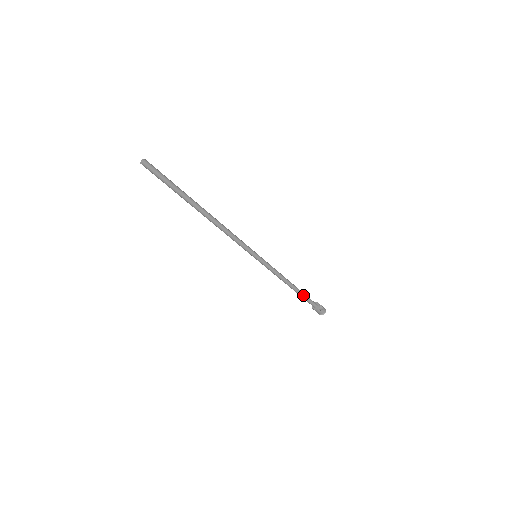
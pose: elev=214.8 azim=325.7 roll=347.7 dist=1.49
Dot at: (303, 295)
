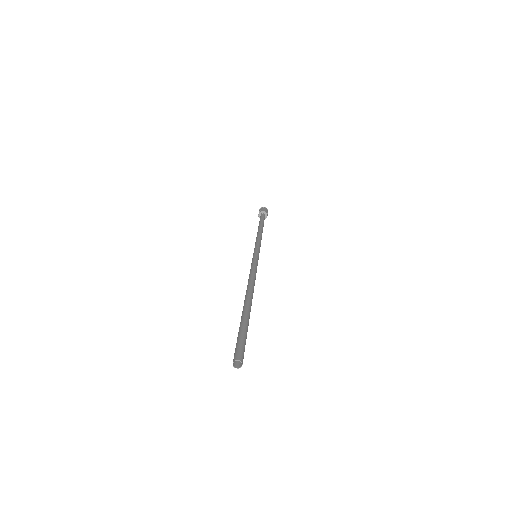
Dot at: occluded
